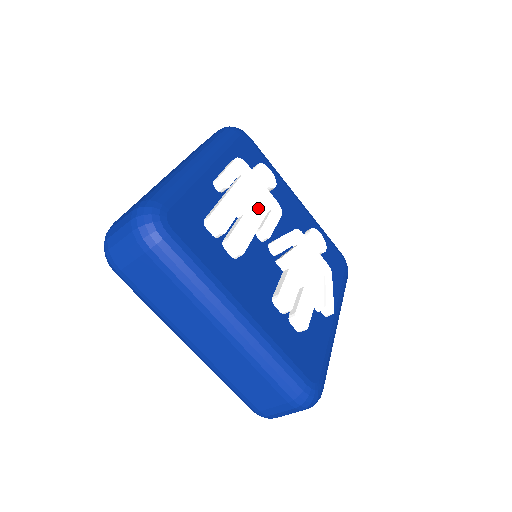
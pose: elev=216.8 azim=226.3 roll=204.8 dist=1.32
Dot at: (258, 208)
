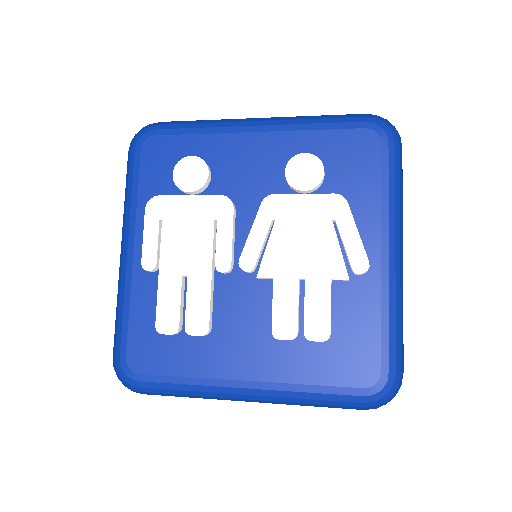
Dot at: (200, 242)
